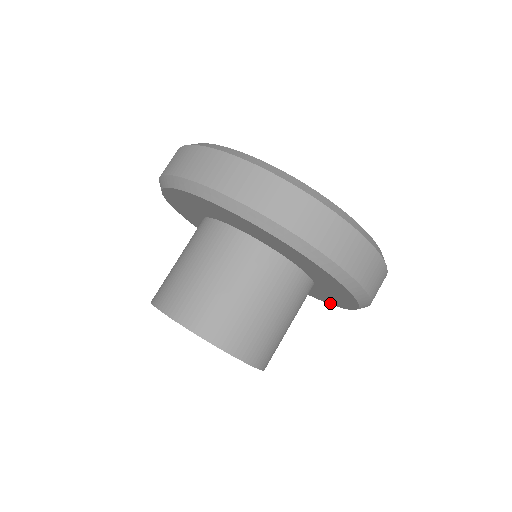
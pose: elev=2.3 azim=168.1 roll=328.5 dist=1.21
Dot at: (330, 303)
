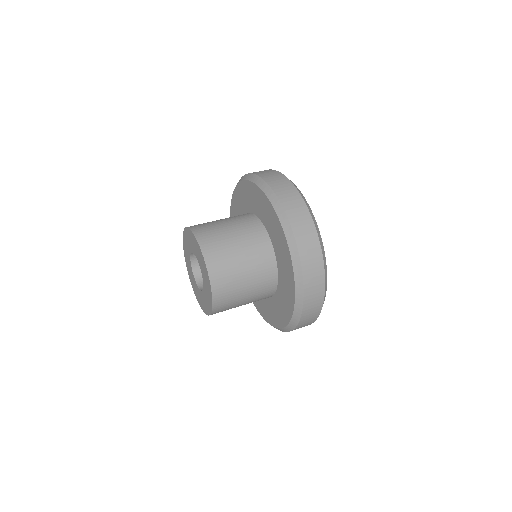
Dot at: (276, 325)
